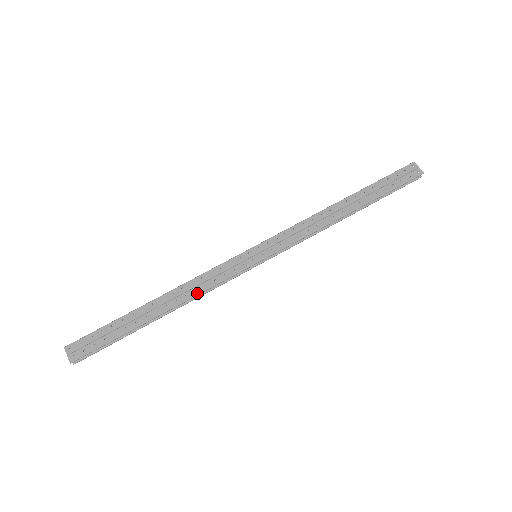
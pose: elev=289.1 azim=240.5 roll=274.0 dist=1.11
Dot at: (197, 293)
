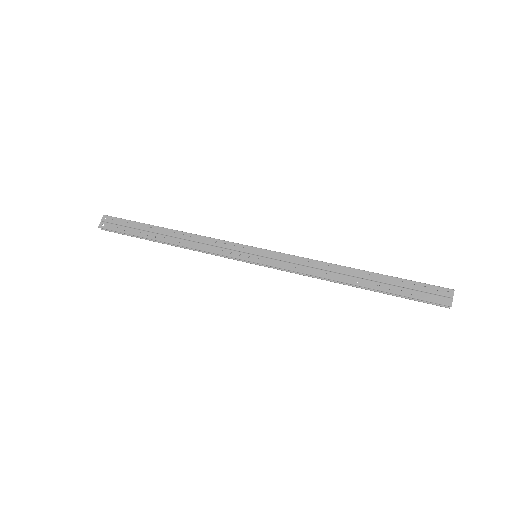
Dot at: (196, 248)
